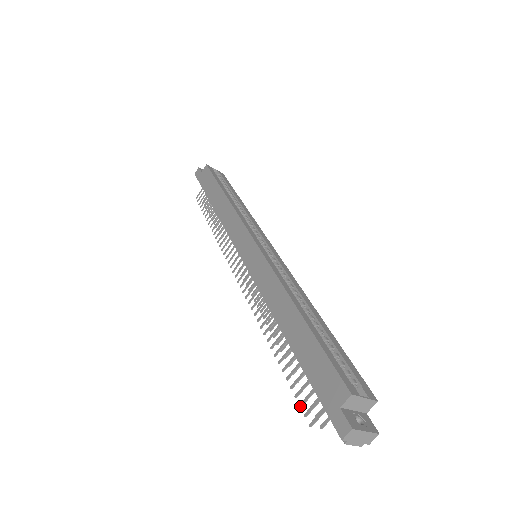
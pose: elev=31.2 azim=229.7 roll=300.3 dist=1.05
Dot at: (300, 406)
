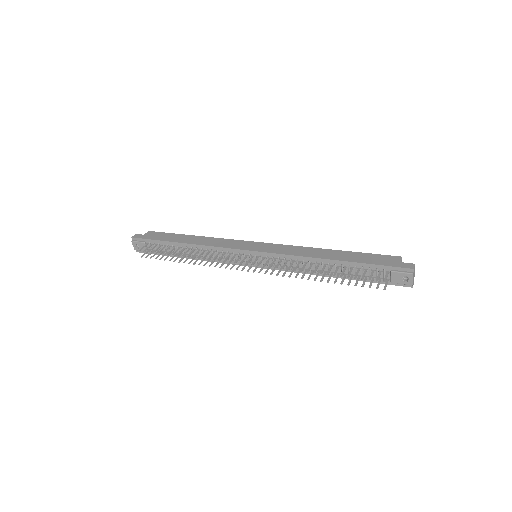
Dot at: (370, 280)
